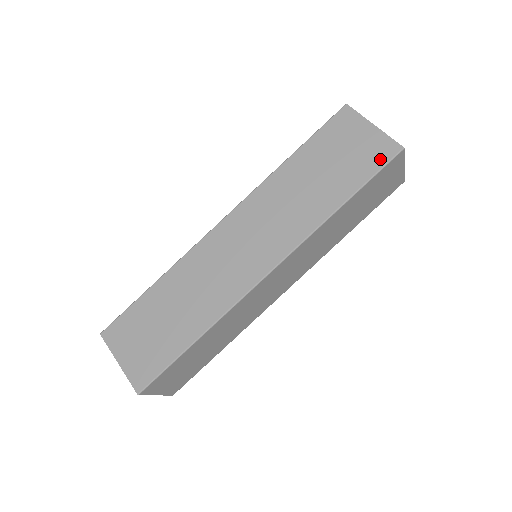
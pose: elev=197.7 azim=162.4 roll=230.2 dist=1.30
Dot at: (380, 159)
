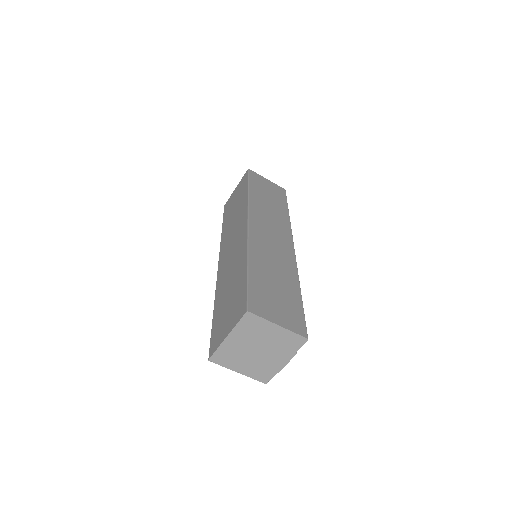
Dot at: (245, 178)
